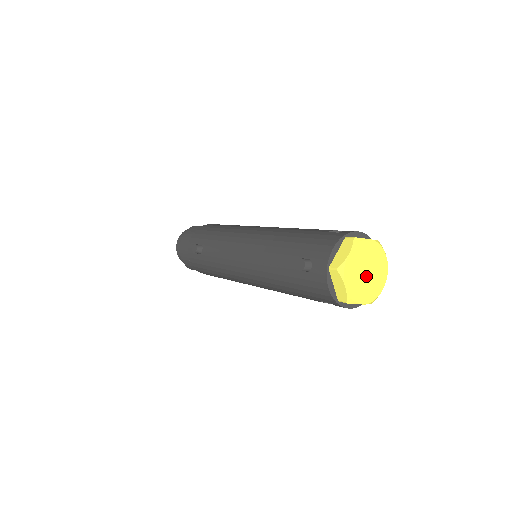
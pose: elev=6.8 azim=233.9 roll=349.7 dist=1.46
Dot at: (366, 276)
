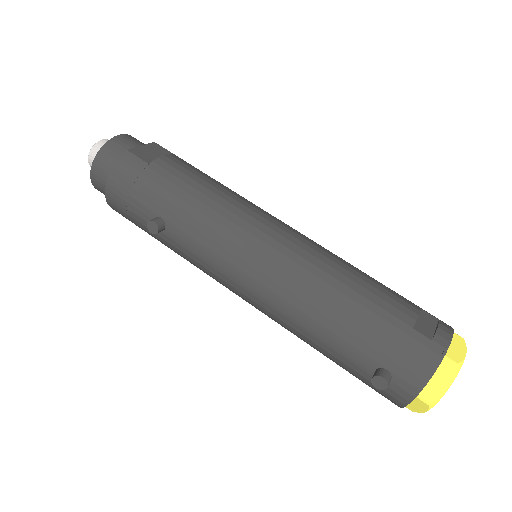
Dot at: occluded
